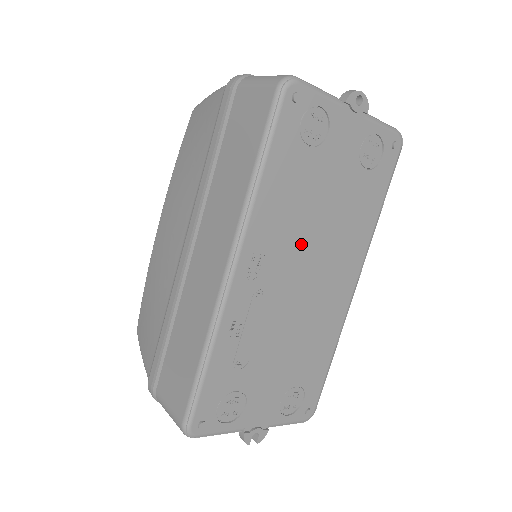
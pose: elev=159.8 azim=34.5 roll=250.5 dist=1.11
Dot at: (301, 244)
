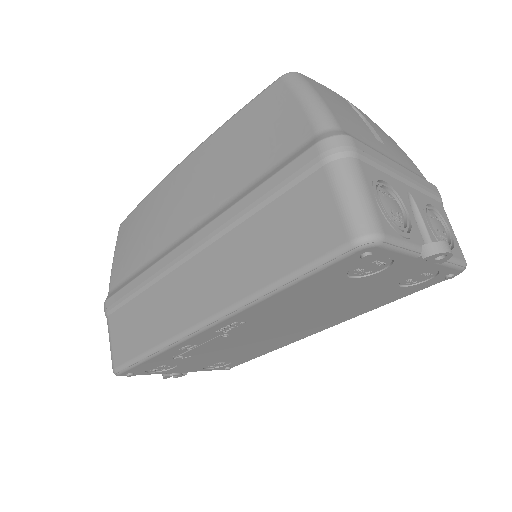
Dot at: (289, 317)
